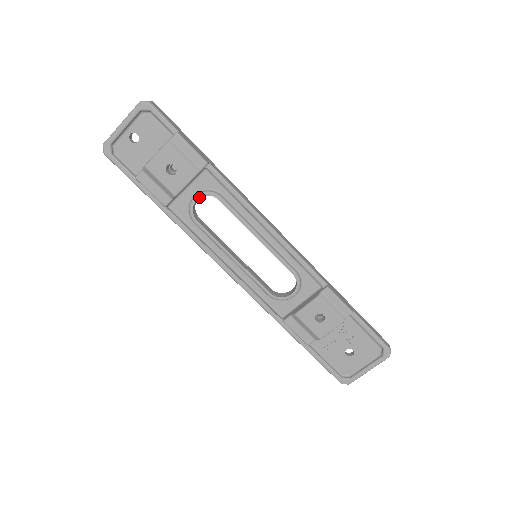
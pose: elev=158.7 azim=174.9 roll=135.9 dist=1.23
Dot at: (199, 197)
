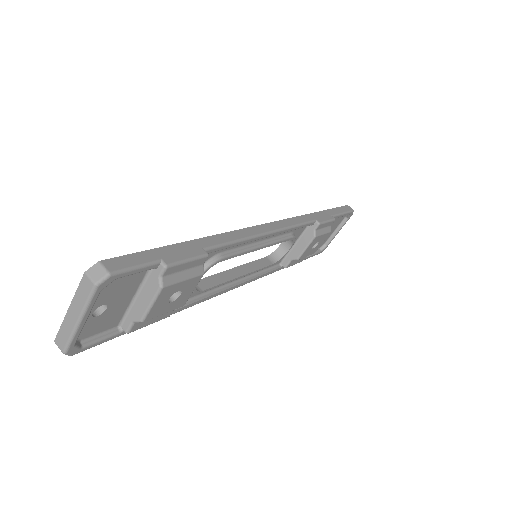
Dot at: occluded
